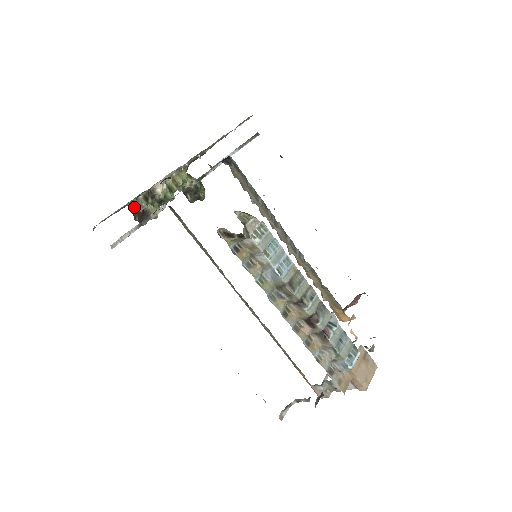
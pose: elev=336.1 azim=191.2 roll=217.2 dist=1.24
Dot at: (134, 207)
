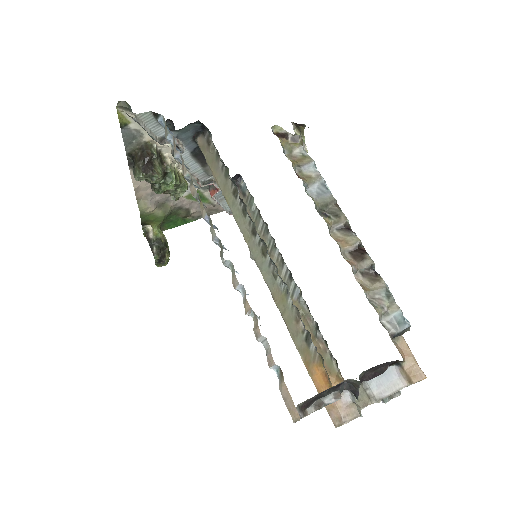
Dot at: (144, 150)
